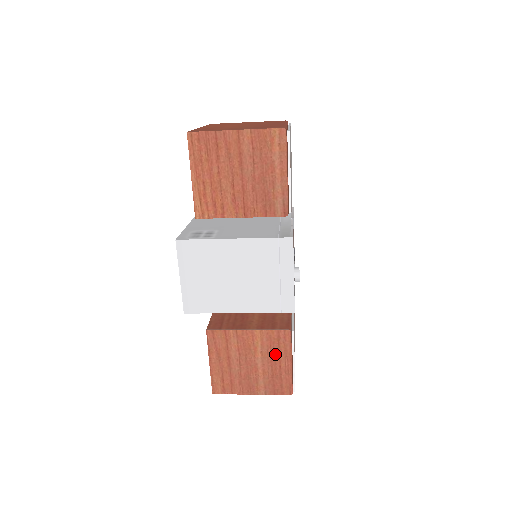
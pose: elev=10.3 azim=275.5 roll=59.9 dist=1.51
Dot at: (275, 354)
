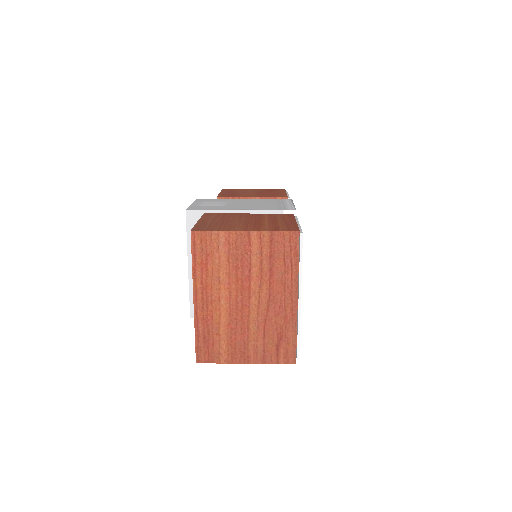
Dot at: occluded
